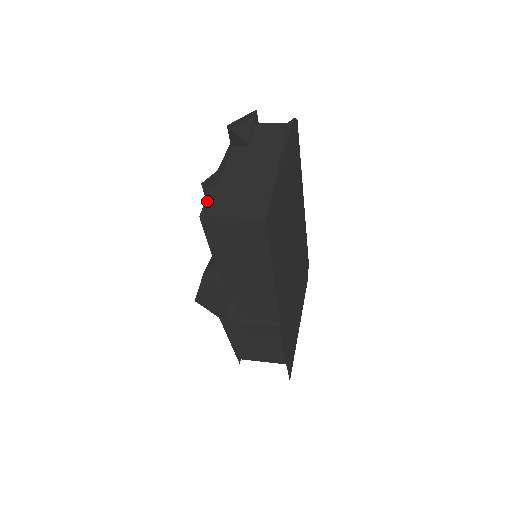
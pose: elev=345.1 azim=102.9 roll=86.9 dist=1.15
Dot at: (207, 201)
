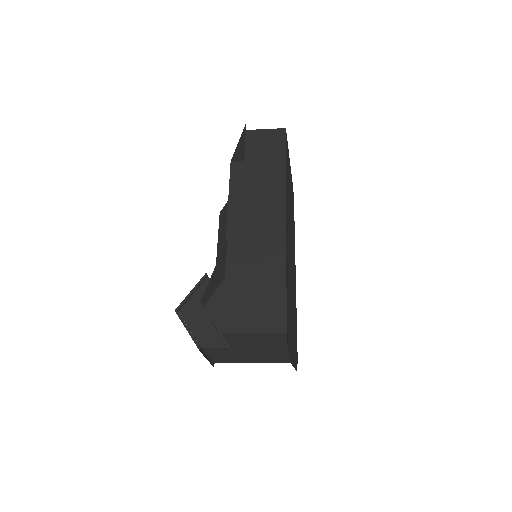
Dot at: occluded
